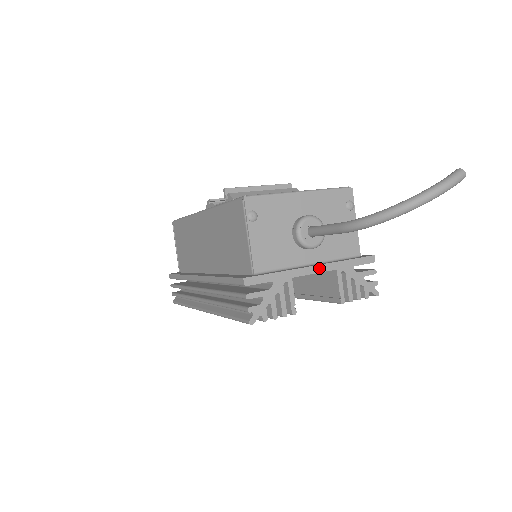
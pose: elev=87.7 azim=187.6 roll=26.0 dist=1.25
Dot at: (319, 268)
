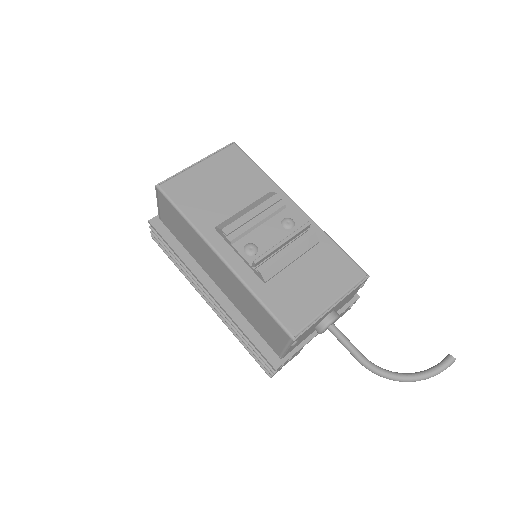
Dot at: occluded
